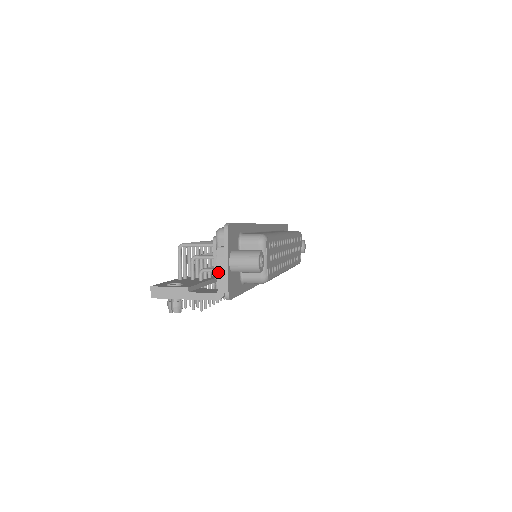
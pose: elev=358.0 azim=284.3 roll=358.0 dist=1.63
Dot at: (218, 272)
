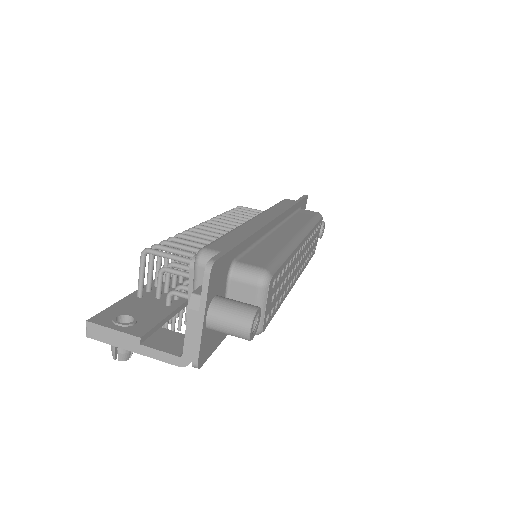
Dot at: (187, 329)
